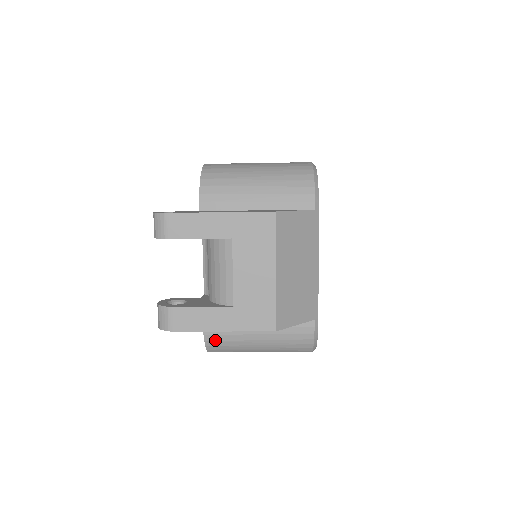
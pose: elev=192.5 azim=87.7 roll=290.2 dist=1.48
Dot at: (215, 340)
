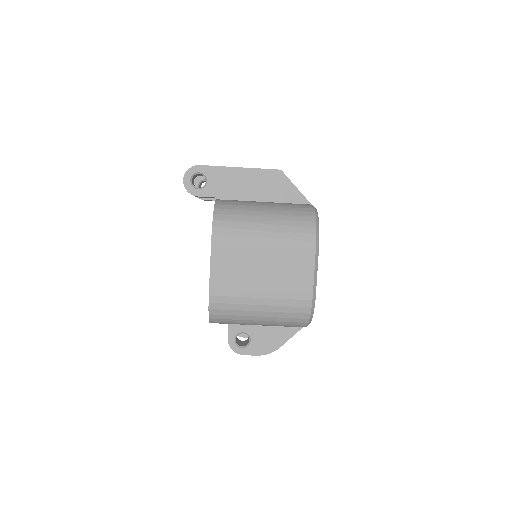
Dot at: (224, 204)
